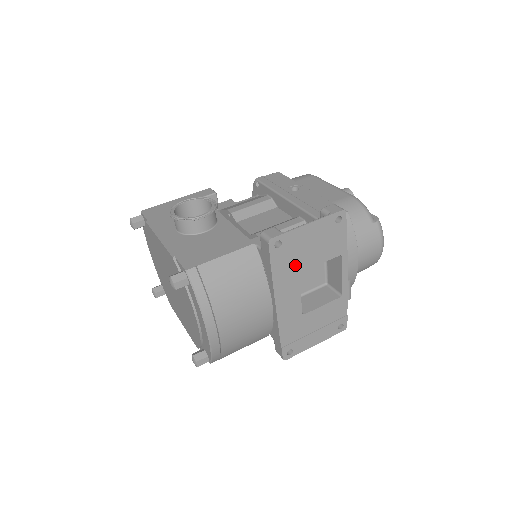
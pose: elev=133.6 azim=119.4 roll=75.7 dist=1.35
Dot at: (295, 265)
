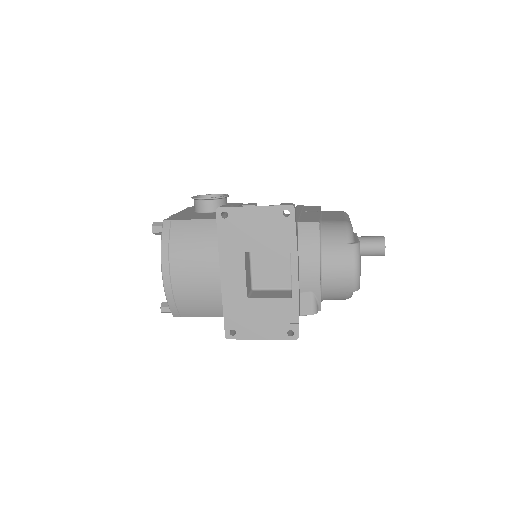
Dot at: (241, 242)
